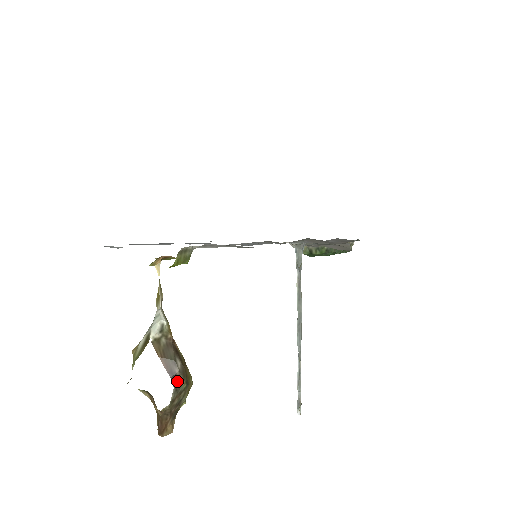
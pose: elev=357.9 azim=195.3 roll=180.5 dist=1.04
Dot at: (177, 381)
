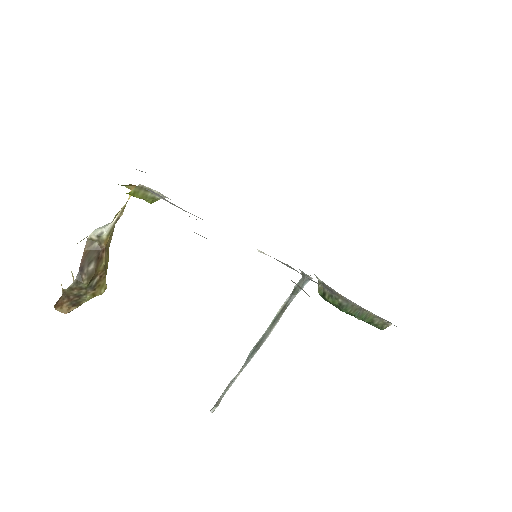
Dot at: (82, 277)
